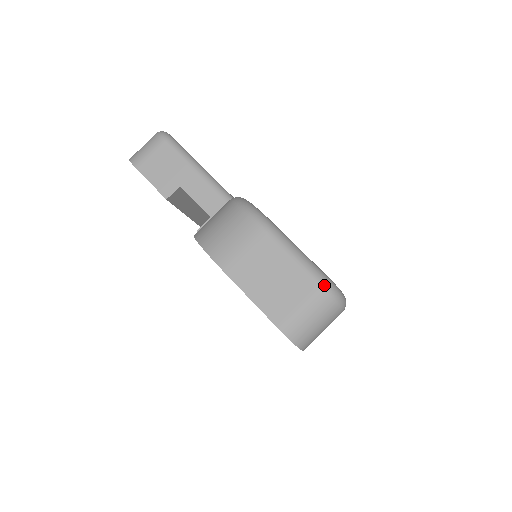
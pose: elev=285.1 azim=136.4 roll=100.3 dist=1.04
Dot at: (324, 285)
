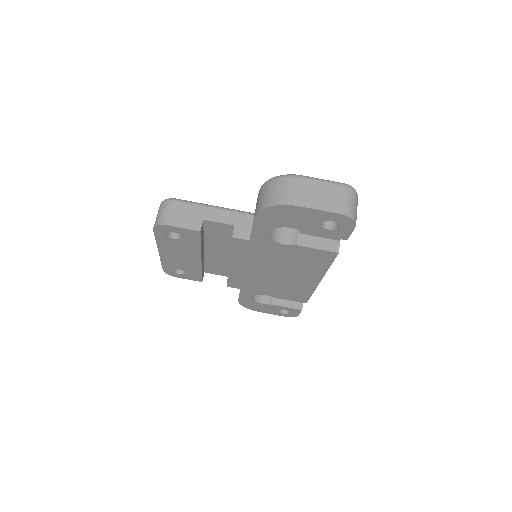
Dot at: (346, 185)
